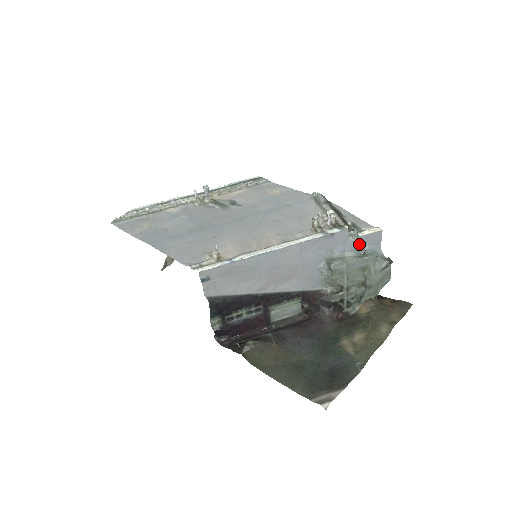
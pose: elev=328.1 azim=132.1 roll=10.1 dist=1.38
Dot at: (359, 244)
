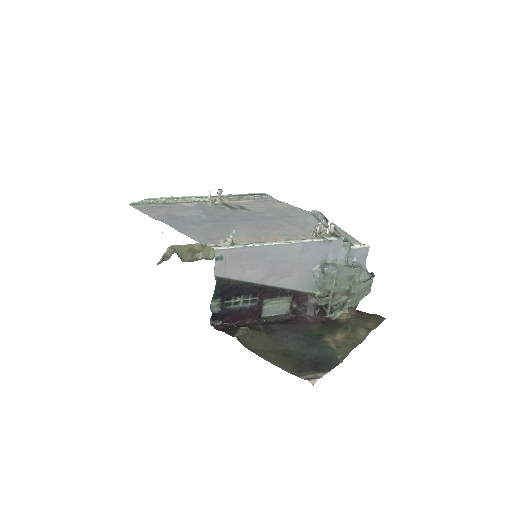
Dot at: (349, 256)
